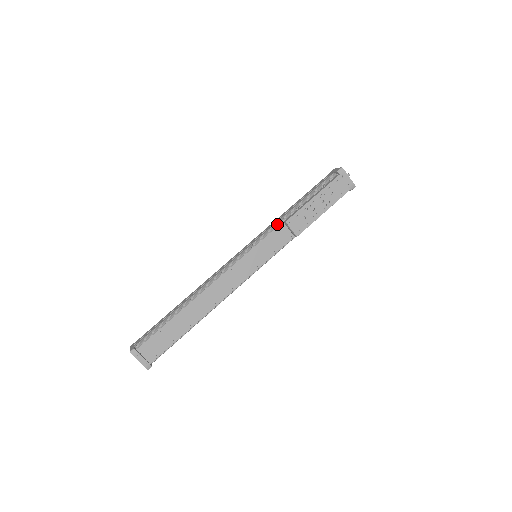
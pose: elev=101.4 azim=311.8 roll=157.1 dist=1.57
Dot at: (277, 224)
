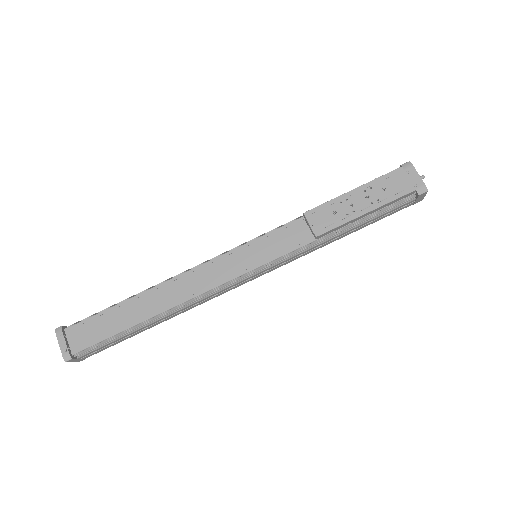
Dot at: (295, 219)
